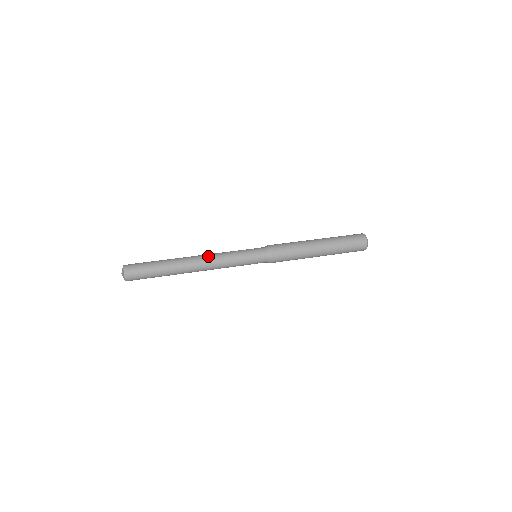
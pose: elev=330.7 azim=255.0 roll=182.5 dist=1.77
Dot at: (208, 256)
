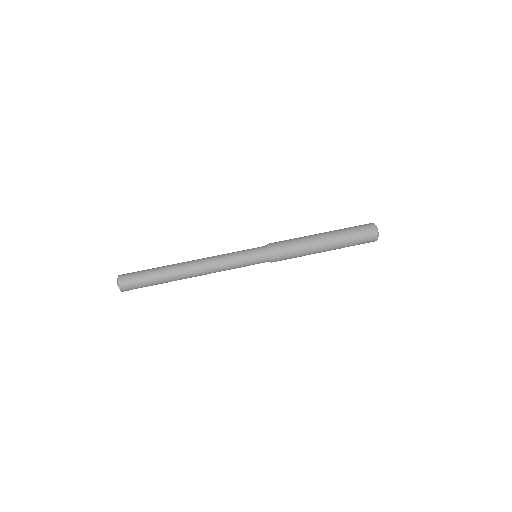
Dot at: (205, 264)
